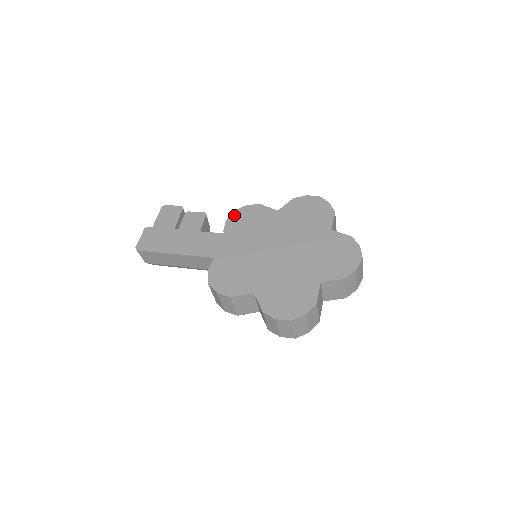
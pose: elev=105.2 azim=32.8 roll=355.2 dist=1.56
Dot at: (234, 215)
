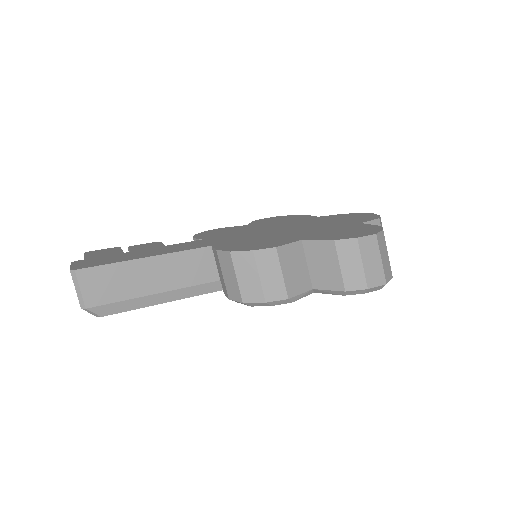
Dot at: (199, 234)
